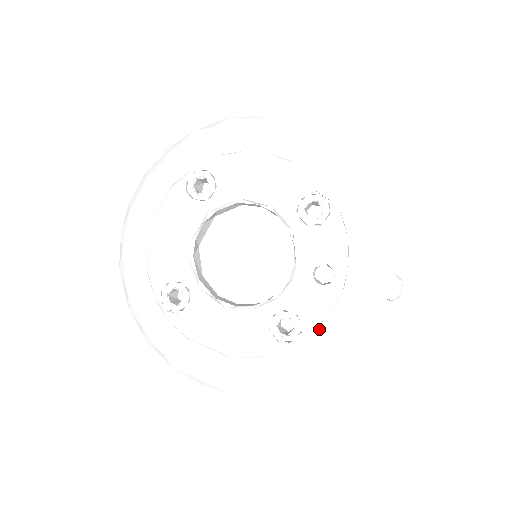
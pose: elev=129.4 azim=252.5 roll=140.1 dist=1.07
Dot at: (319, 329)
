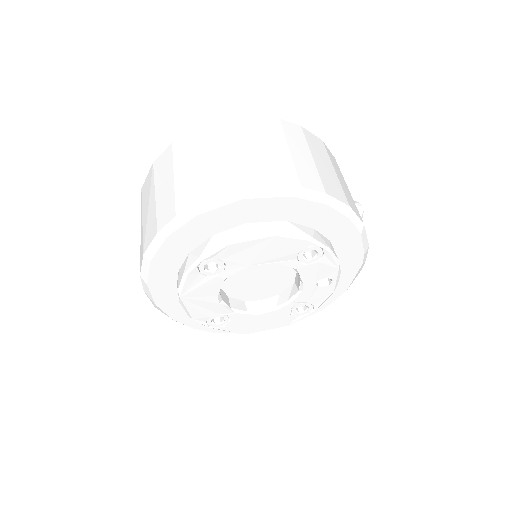
Dot at: occluded
